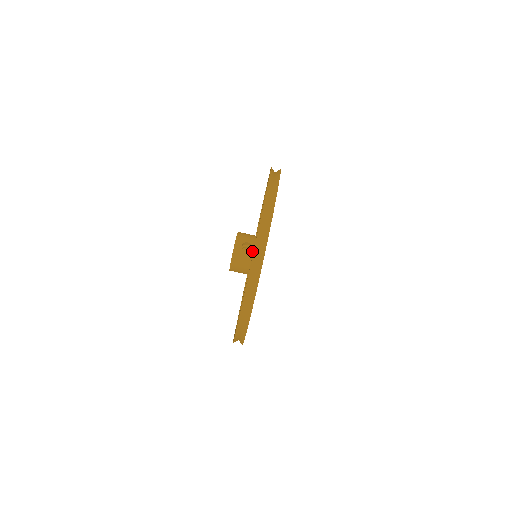
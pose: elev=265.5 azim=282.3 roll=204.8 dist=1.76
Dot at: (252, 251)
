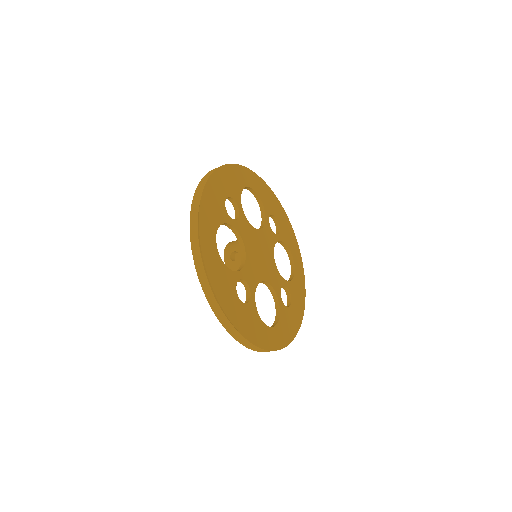
Dot at: (240, 258)
